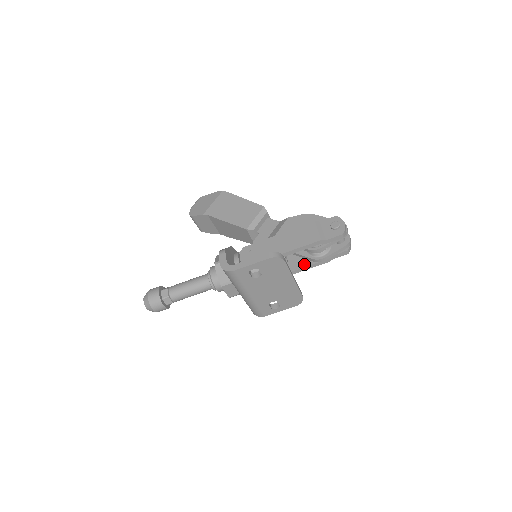
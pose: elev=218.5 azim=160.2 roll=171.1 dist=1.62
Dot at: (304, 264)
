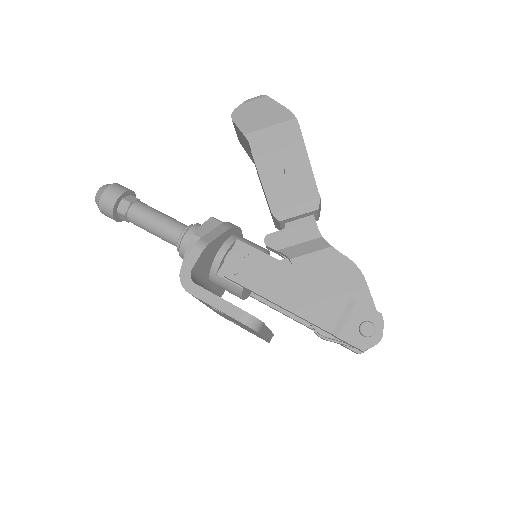
Dot at: occluded
